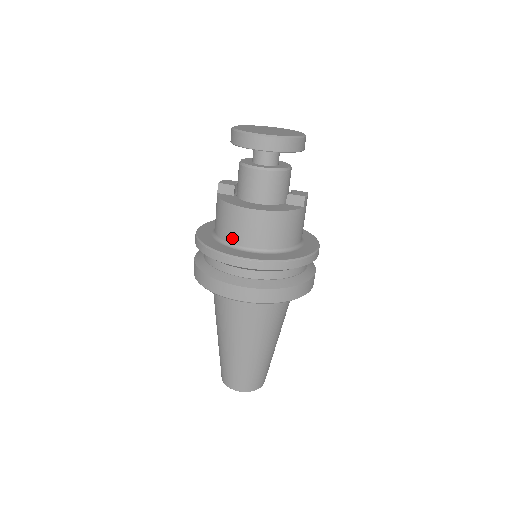
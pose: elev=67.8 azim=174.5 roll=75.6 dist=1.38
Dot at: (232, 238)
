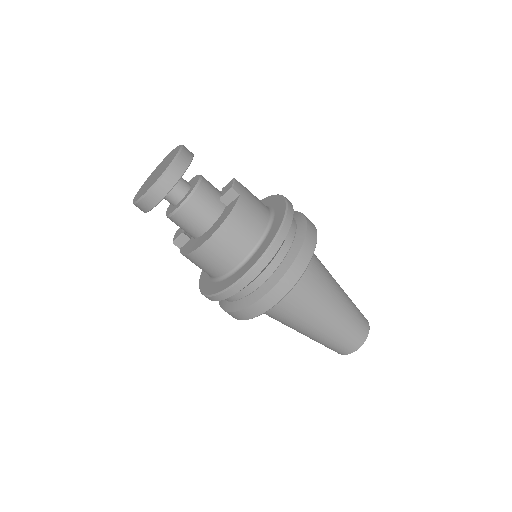
Dot at: (219, 272)
